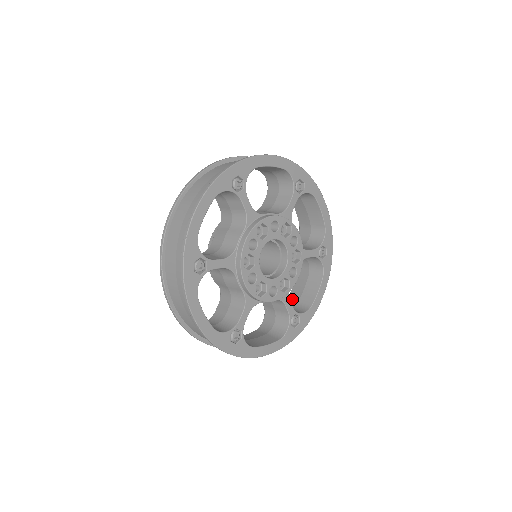
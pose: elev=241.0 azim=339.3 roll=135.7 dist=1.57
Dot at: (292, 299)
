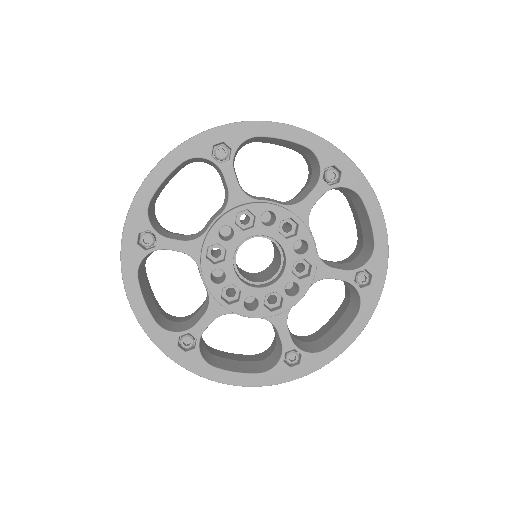
Dot at: (319, 333)
